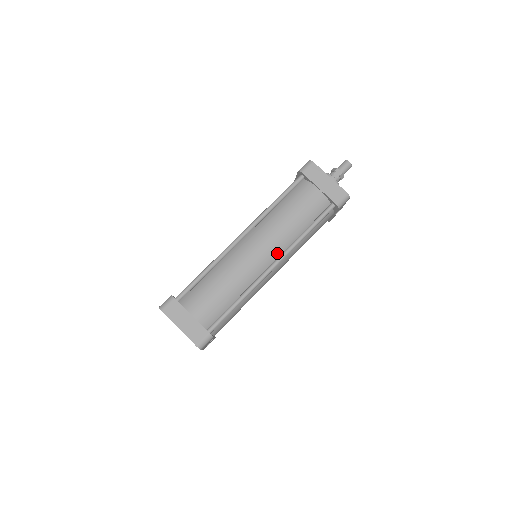
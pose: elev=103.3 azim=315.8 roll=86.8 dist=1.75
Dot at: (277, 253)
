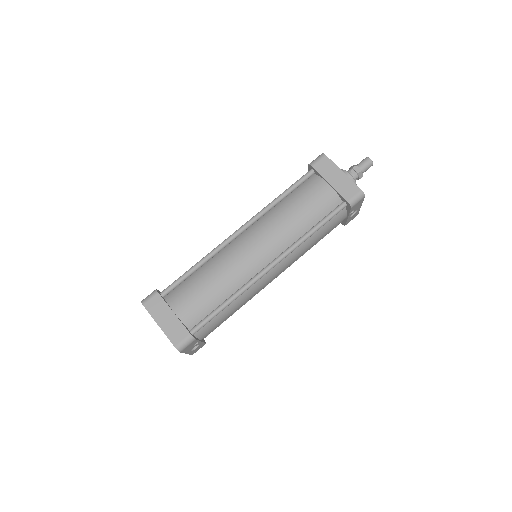
Dot at: (276, 252)
